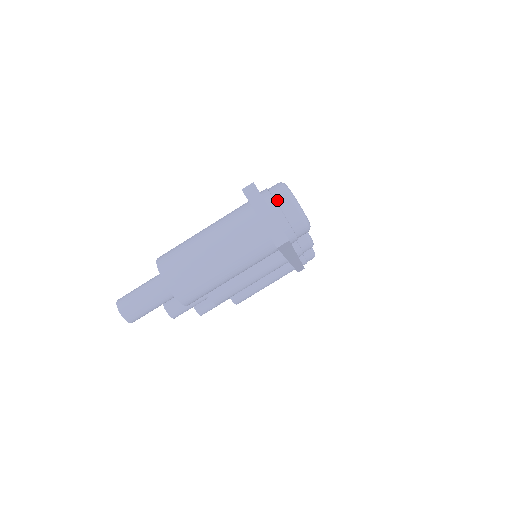
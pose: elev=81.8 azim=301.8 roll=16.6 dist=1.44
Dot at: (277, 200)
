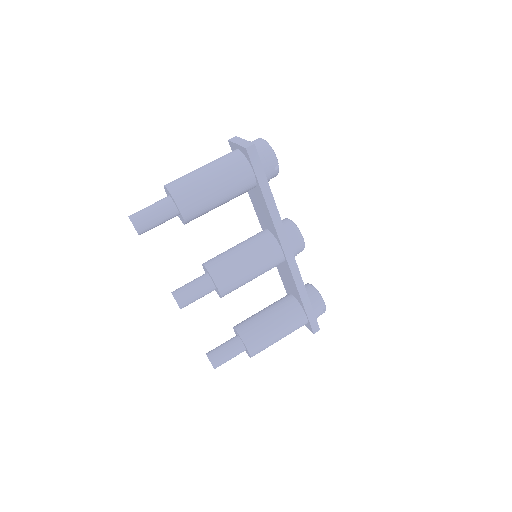
Dot at: occluded
